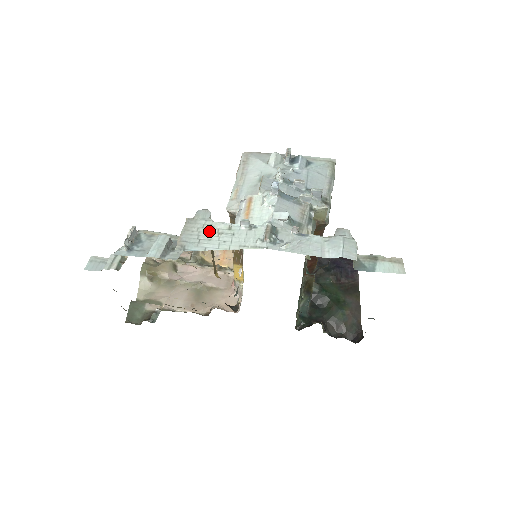
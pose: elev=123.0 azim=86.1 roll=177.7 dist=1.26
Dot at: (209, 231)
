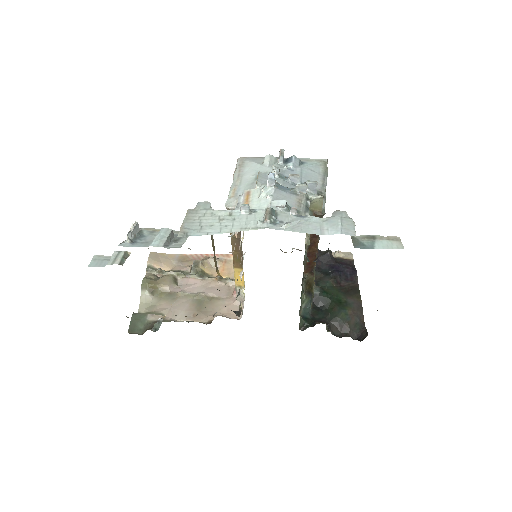
Dot at: (210, 218)
